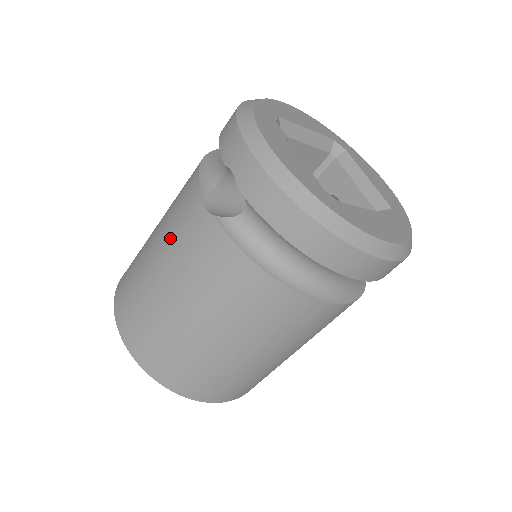
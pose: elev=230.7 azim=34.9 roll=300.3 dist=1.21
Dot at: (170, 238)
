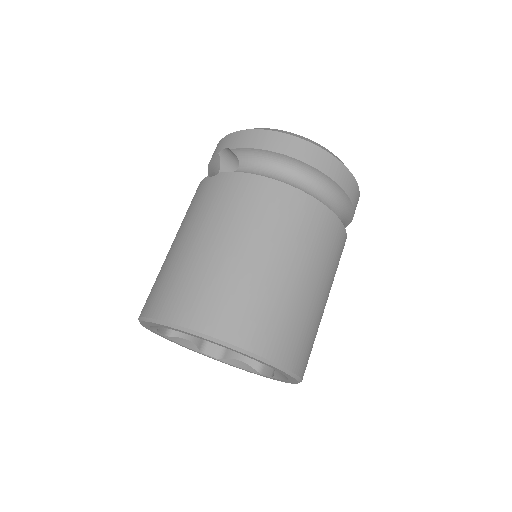
Dot at: (188, 217)
